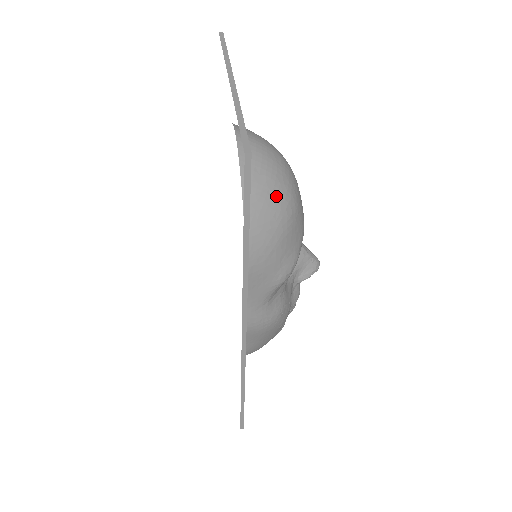
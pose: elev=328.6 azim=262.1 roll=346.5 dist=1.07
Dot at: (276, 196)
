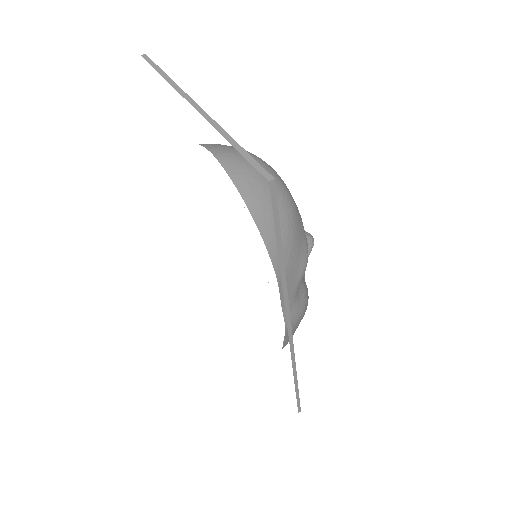
Dot at: occluded
